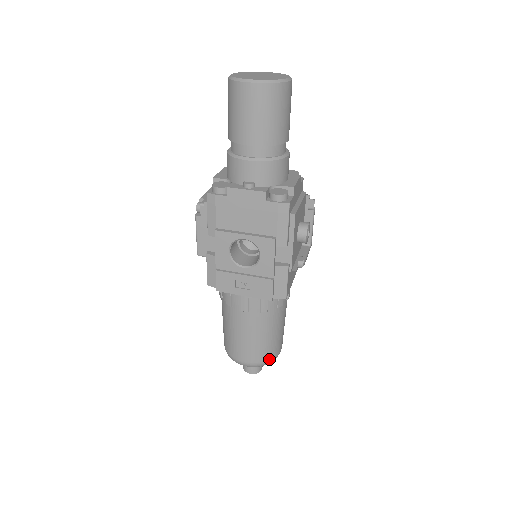
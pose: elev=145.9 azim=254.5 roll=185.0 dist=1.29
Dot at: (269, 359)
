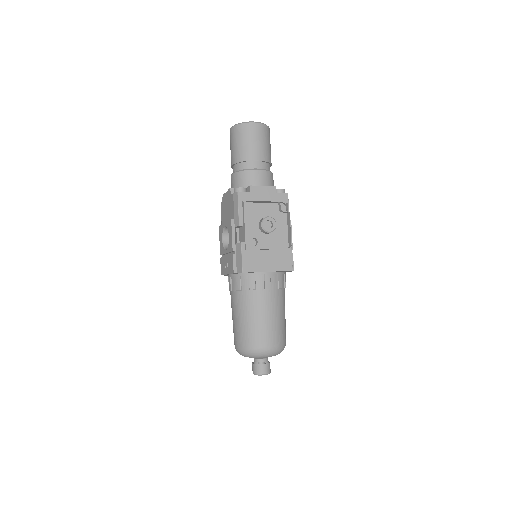
Dot at: (250, 346)
